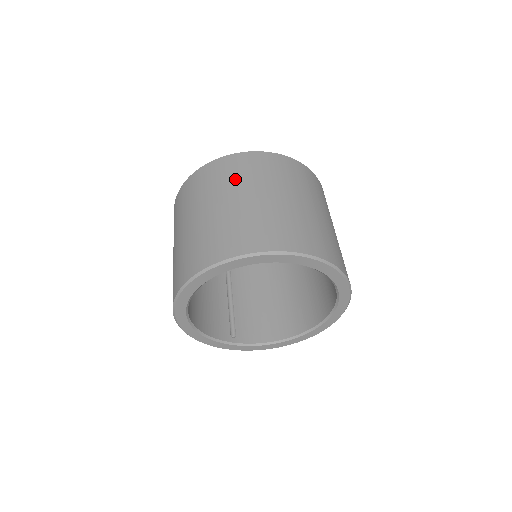
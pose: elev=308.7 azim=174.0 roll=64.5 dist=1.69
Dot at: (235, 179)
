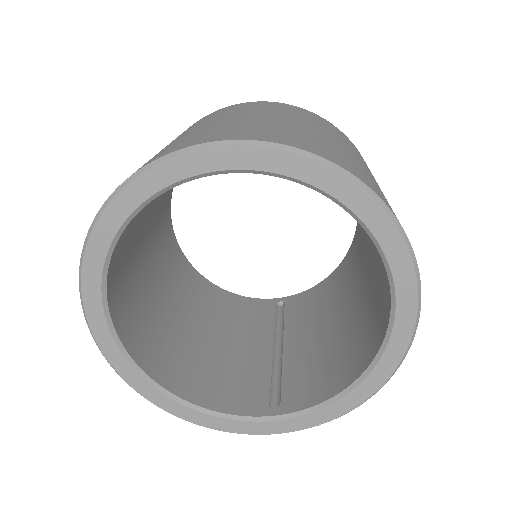
Dot at: occluded
